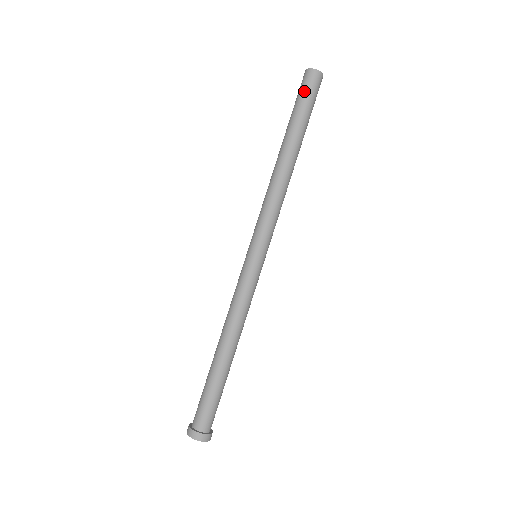
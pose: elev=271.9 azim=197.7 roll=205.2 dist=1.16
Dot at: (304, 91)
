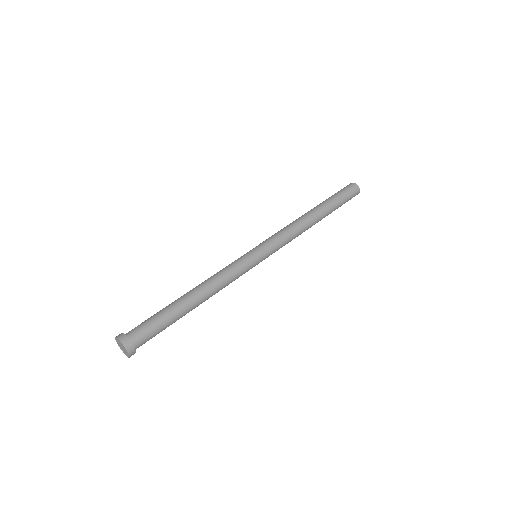
Dot at: (347, 191)
